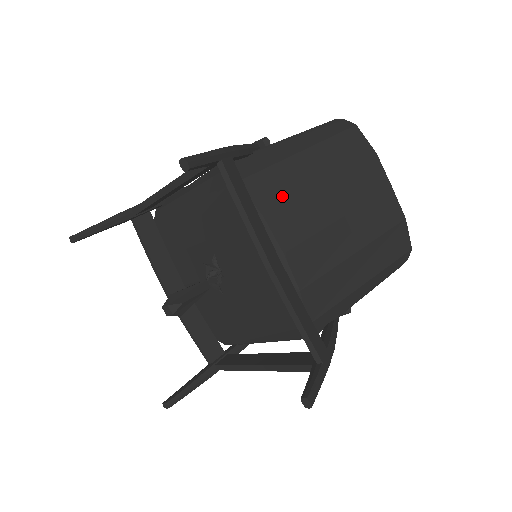
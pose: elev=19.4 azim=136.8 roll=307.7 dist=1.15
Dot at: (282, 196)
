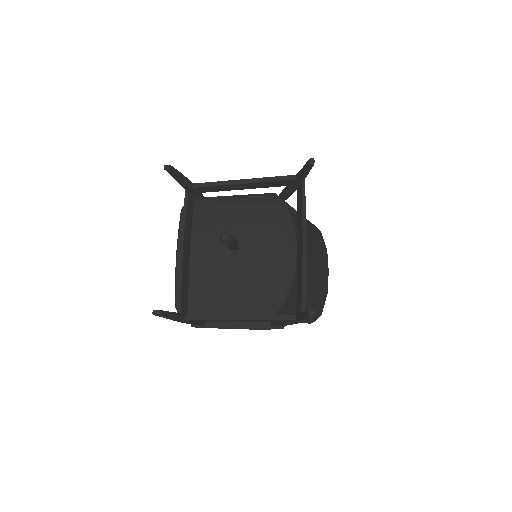
Dot at: occluded
